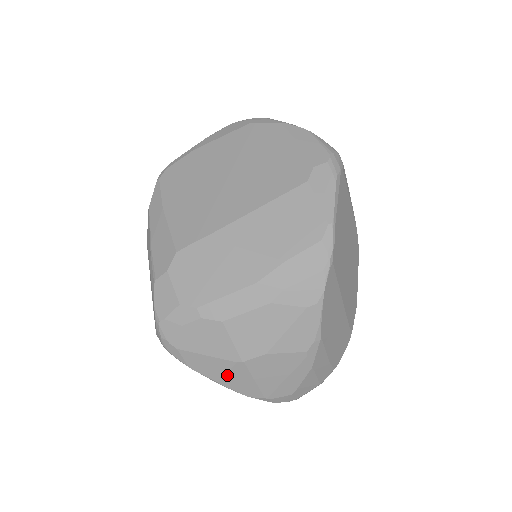
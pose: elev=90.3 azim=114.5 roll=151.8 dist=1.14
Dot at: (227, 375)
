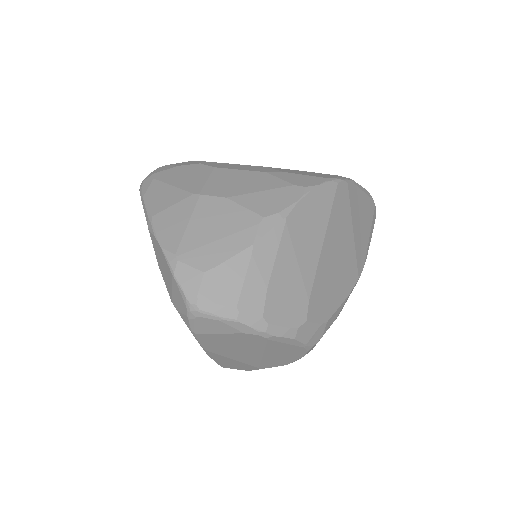
Dot at: (169, 209)
